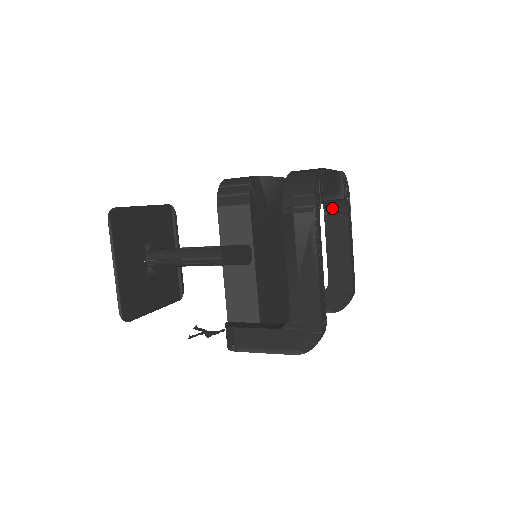
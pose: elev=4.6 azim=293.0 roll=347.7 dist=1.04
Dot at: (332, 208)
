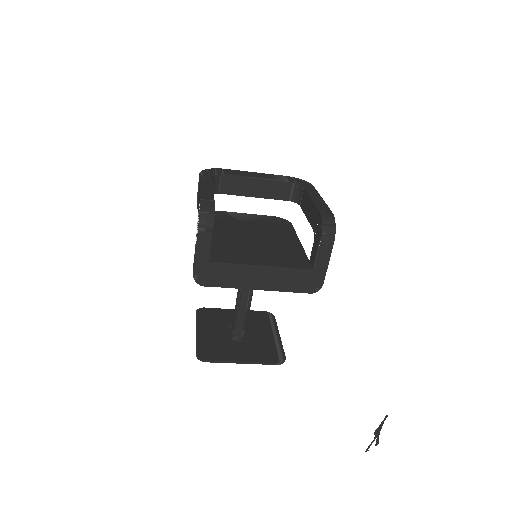
Dot at: (300, 198)
